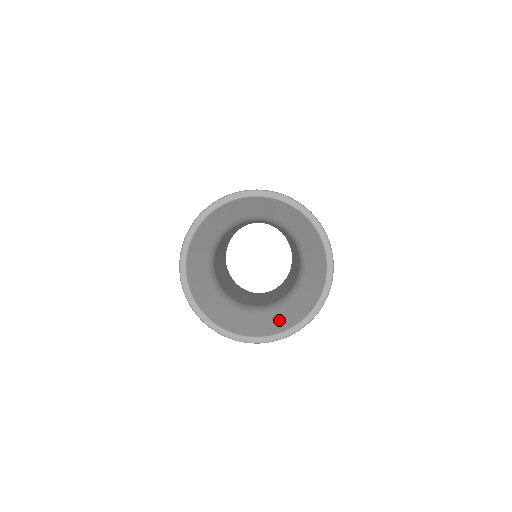
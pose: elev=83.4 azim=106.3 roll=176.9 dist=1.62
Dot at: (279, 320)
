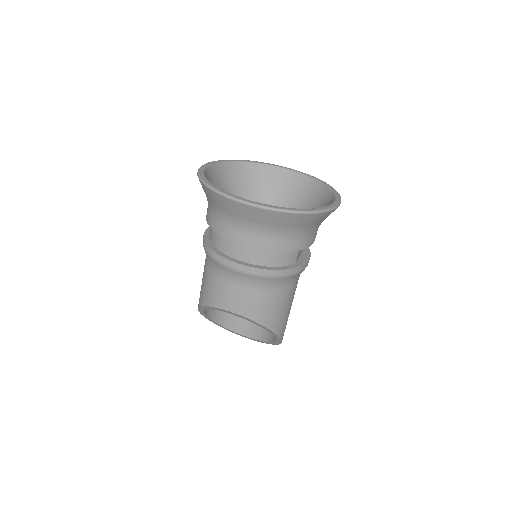
Dot at: occluded
